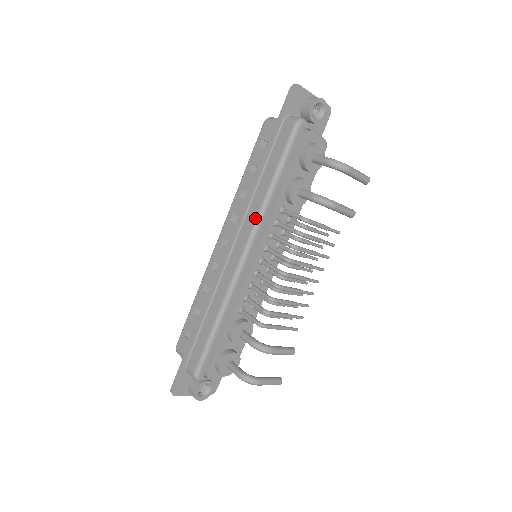
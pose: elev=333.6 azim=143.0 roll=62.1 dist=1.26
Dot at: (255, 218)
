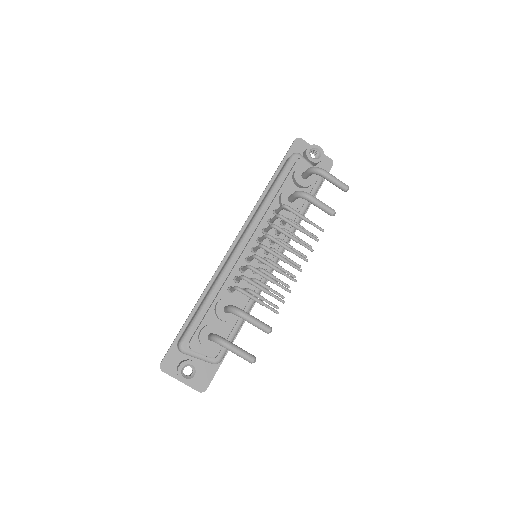
Dot at: (253, 217)
